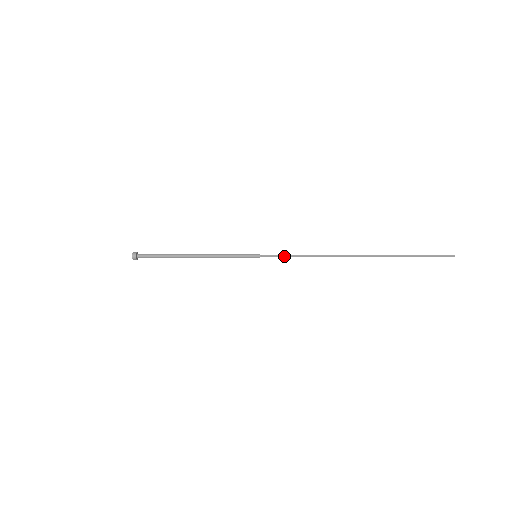
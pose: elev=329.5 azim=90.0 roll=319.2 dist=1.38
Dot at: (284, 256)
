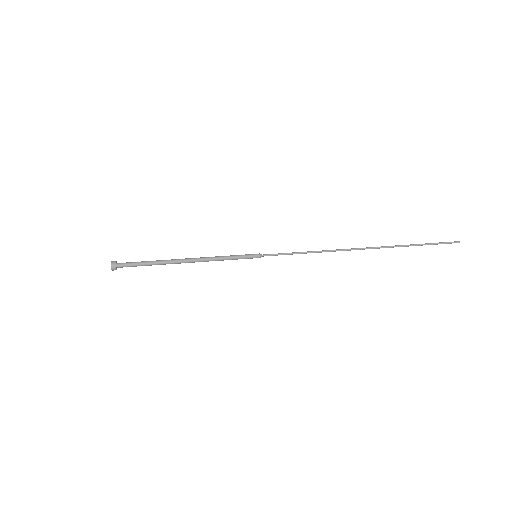
Dot at: (287, 253)
